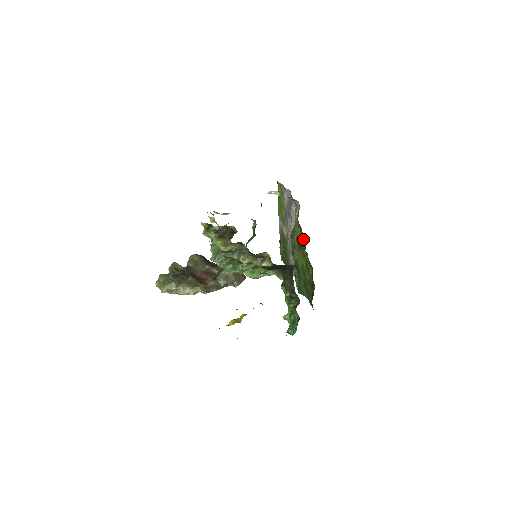
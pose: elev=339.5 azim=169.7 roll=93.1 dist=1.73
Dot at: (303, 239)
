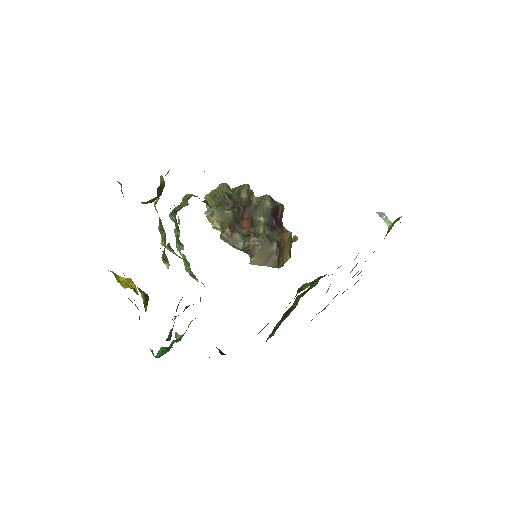
Dot at: occluded
